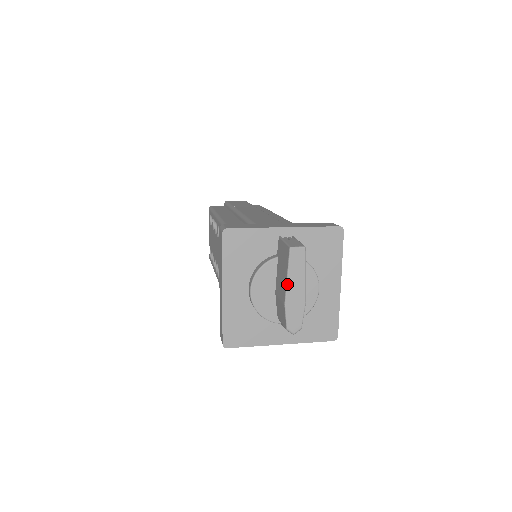
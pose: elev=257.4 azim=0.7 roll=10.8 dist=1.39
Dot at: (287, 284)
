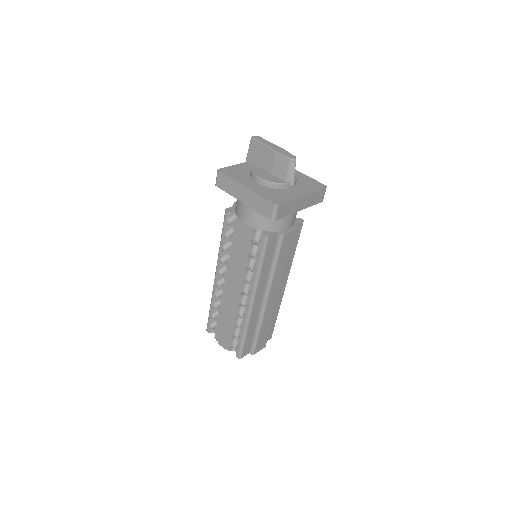
Dot at: (267, 146)
